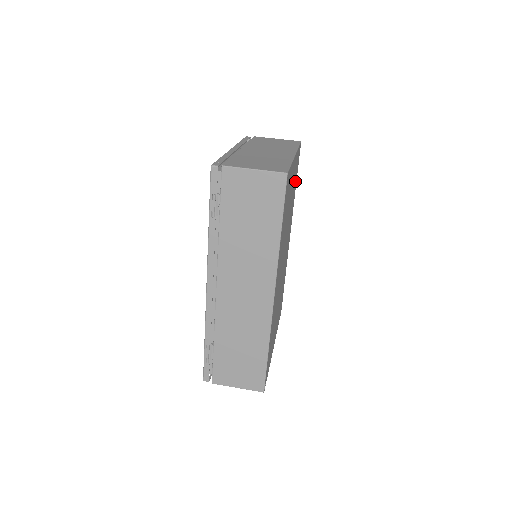
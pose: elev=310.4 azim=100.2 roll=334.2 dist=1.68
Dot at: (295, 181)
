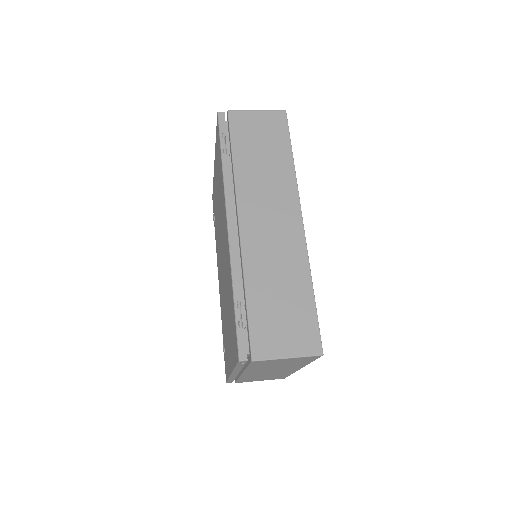
Dot at: occluded
